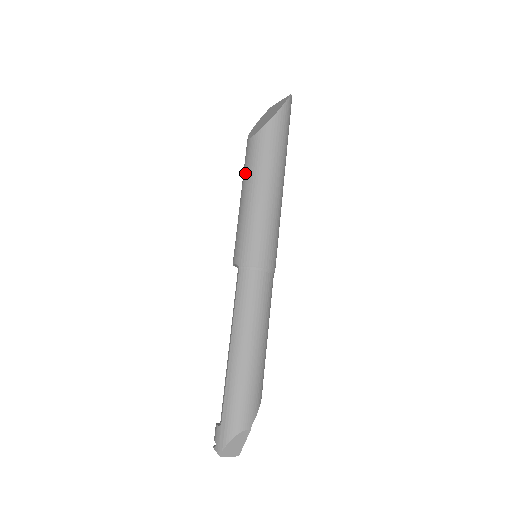
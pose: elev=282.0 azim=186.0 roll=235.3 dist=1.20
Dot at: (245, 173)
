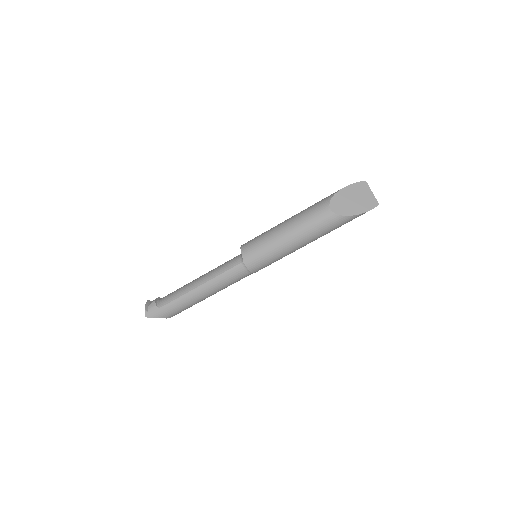
Dot at: (303, 222)
